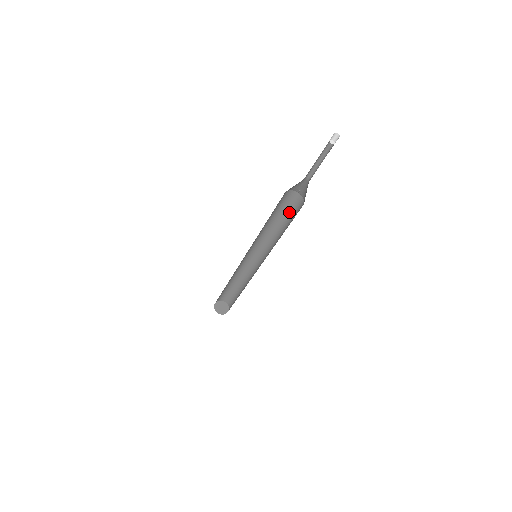
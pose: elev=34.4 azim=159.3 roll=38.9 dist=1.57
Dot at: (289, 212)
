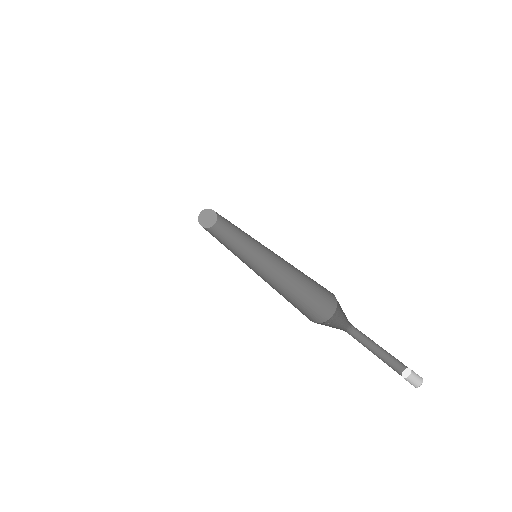
Dot at: occluded
